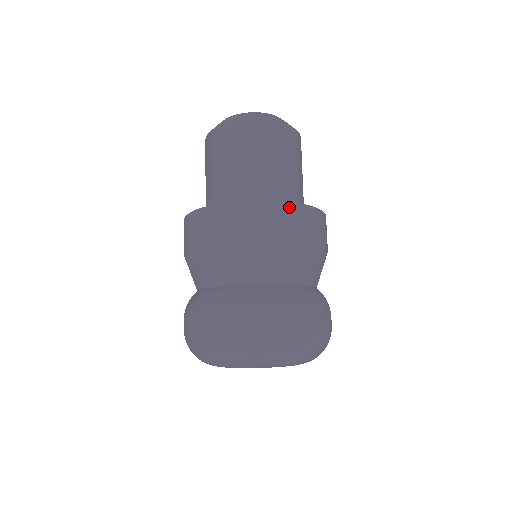
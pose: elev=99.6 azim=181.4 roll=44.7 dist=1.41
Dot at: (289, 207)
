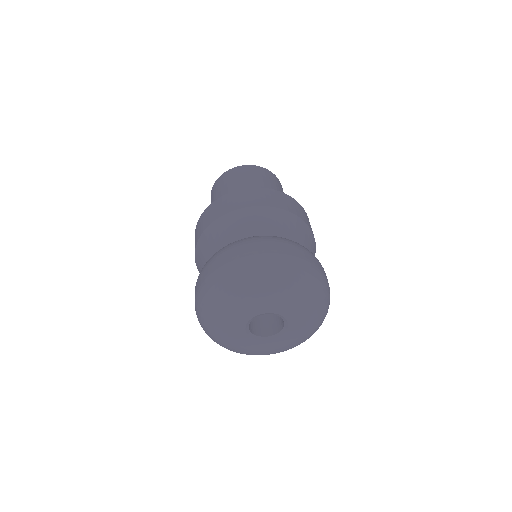
Dot at: (217, 202)
